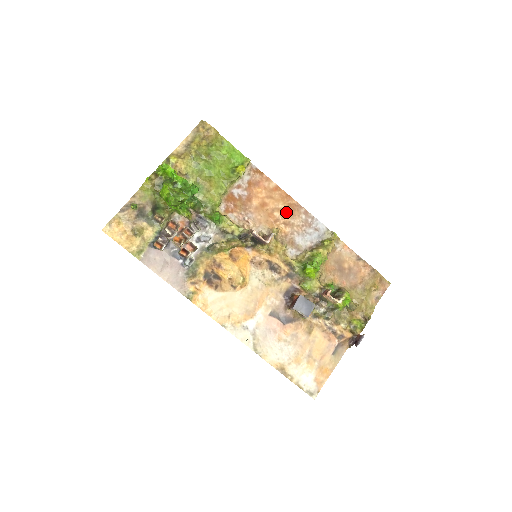
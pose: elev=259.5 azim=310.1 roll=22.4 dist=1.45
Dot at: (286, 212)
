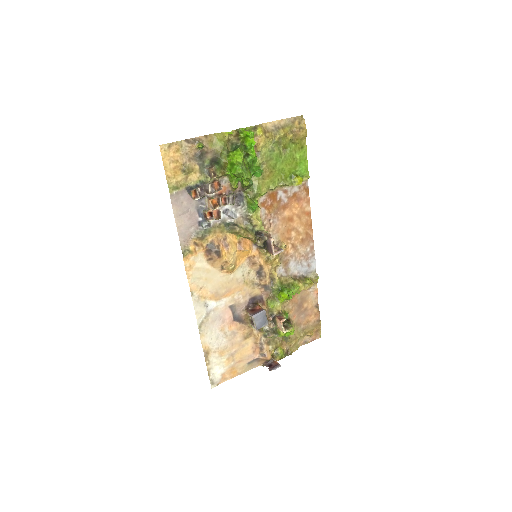
Dot at: (300, 237)
